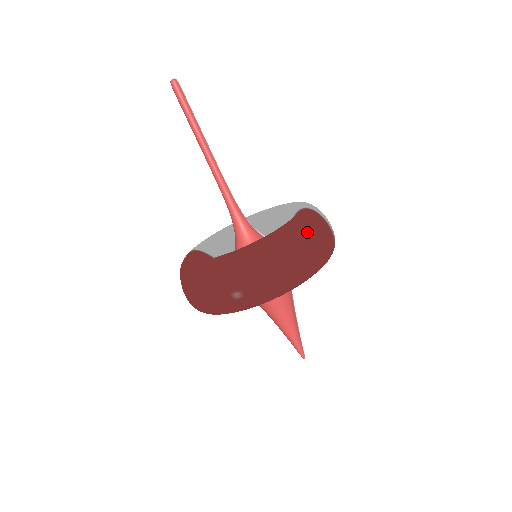
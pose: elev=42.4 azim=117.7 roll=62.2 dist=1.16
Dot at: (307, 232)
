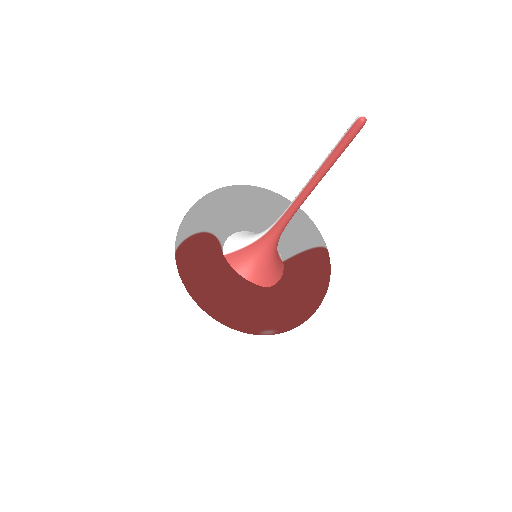
Dot at: occluded
